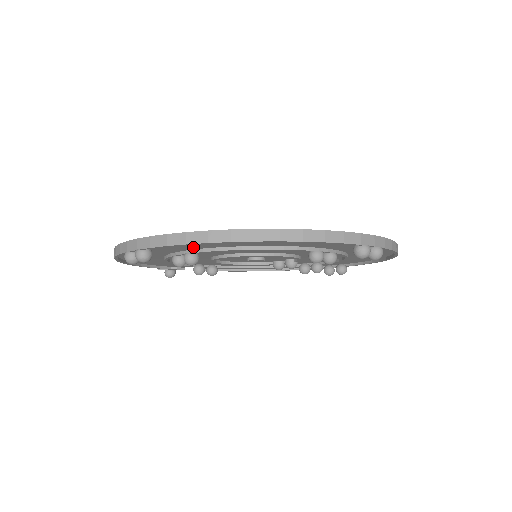
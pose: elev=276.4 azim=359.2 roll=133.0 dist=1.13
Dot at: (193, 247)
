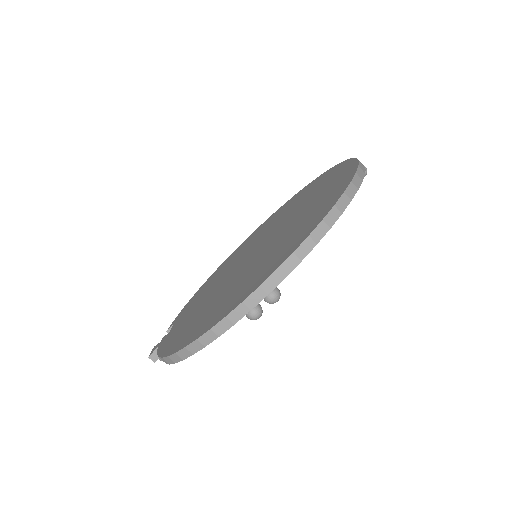
Dot at: occluded
